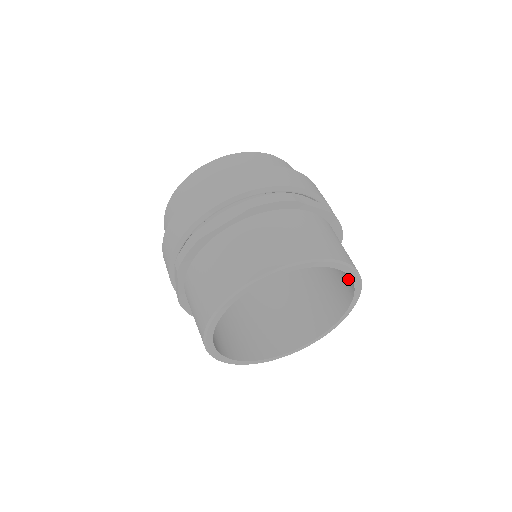
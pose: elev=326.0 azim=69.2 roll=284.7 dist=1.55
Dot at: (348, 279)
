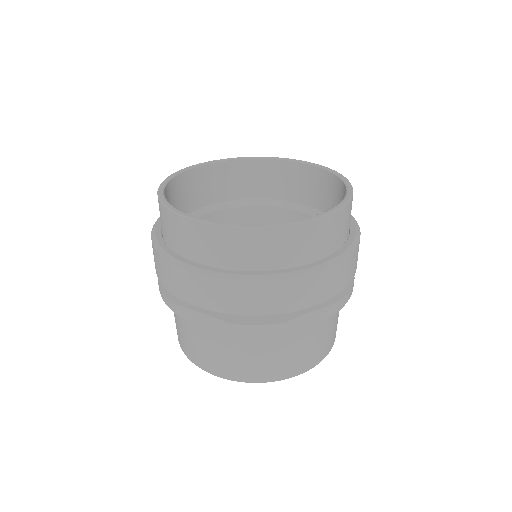
Dot at: occluded
